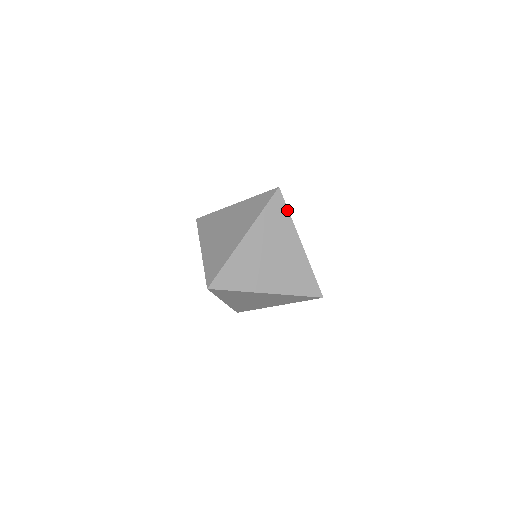
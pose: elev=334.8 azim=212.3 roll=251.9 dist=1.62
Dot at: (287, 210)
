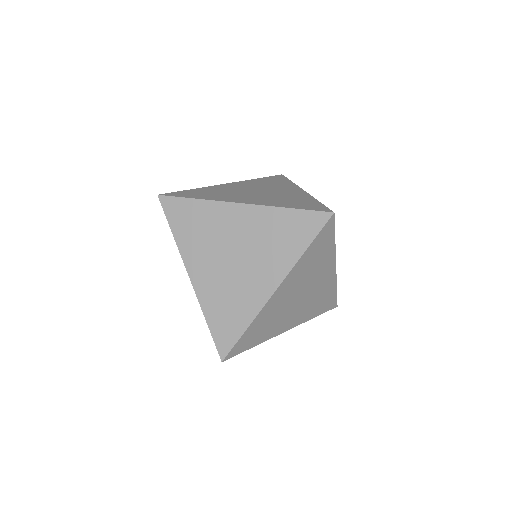
Dot at: (334, 237)
